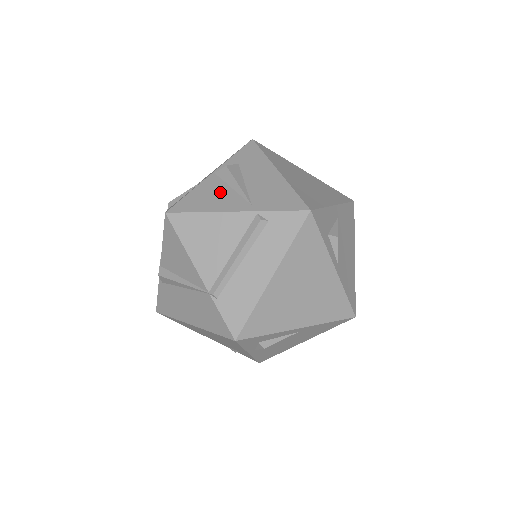
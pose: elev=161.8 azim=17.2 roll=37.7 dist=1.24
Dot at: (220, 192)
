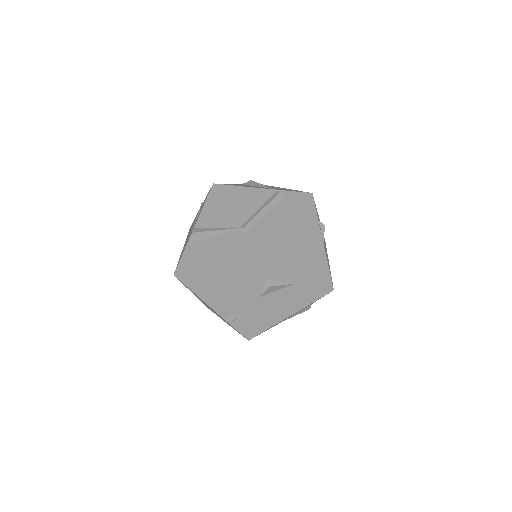
Dot at: occluded
